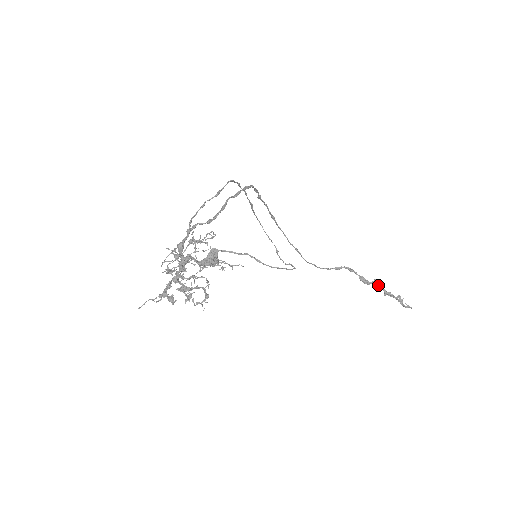
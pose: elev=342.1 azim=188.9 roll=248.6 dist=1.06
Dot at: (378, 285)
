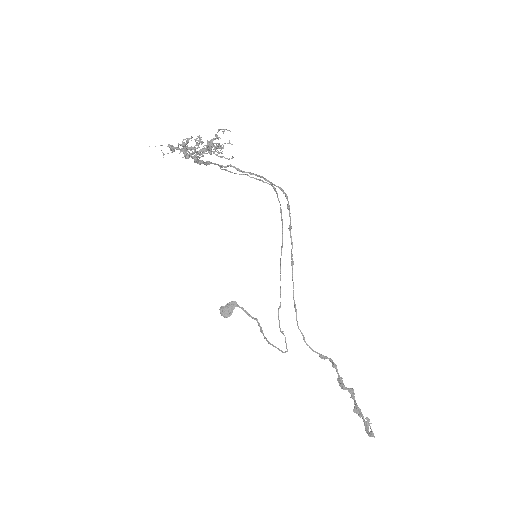
Dot at: (352, 395)
